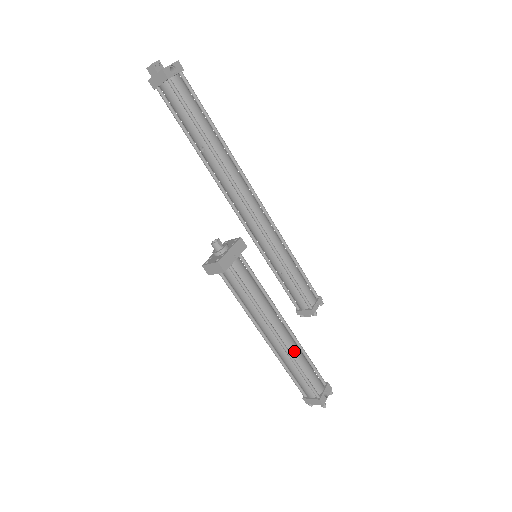
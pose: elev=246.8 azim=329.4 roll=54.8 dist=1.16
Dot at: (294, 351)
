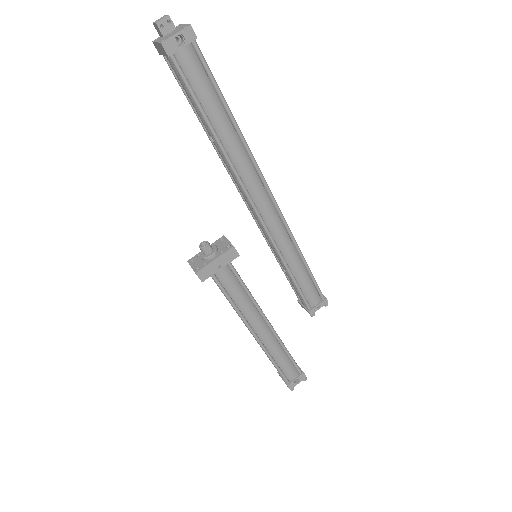
Dot at: (271, 347)
